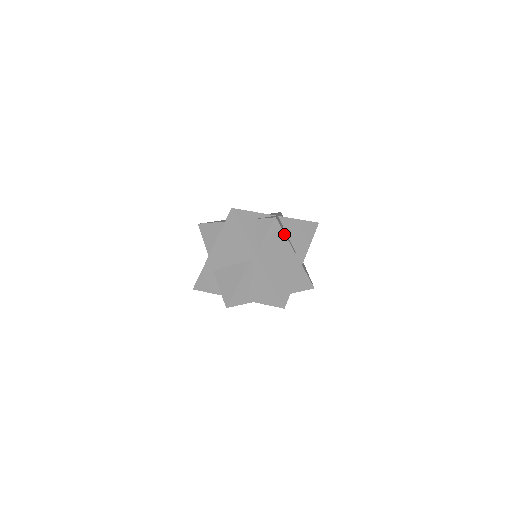
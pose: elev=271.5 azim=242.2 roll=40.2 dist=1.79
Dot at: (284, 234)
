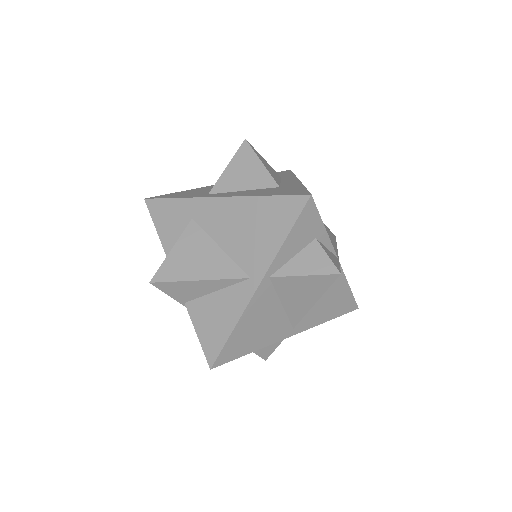
Dot at: (320, 296)
